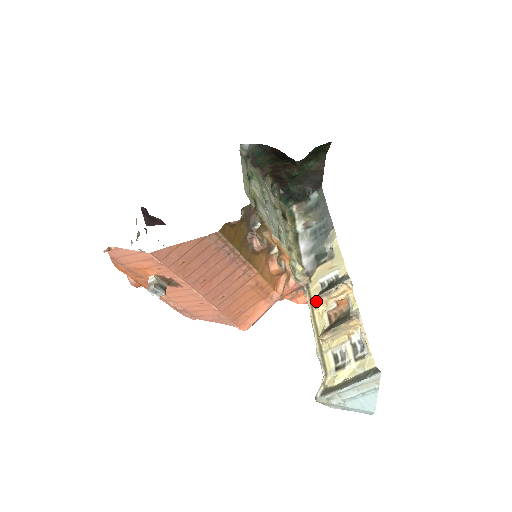
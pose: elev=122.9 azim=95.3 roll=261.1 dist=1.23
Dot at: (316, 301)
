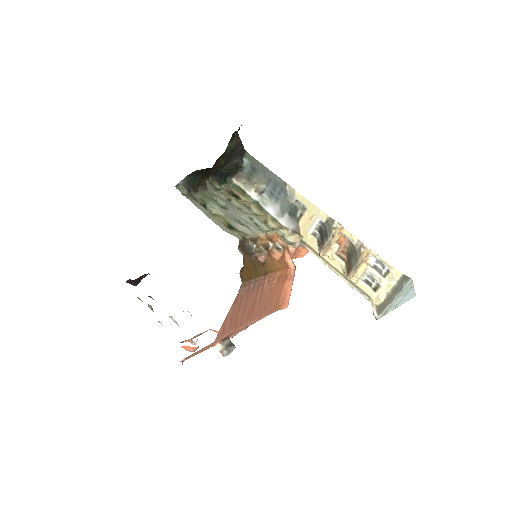
Dot at: (323, 253)
